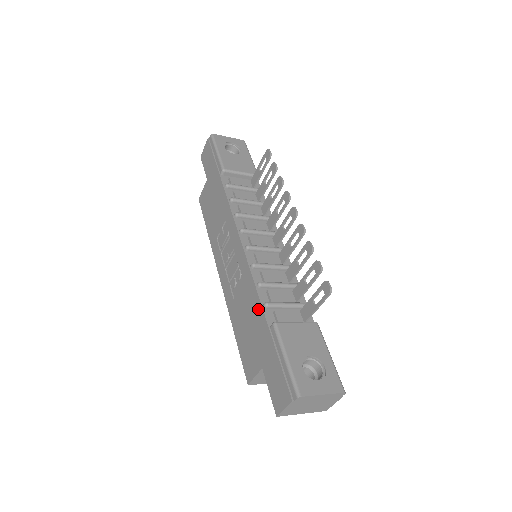
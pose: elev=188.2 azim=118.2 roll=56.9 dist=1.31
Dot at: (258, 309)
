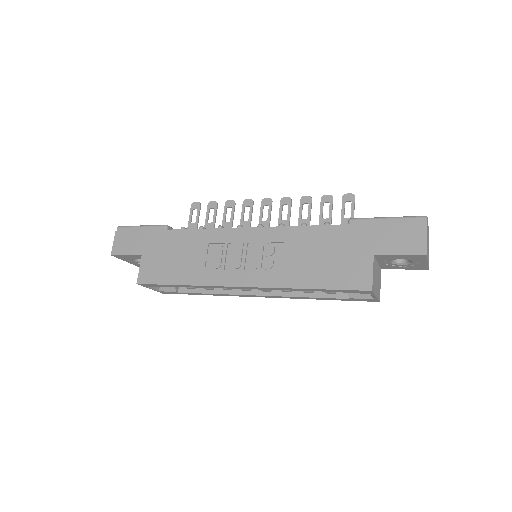
Dot at: (324, 232)
